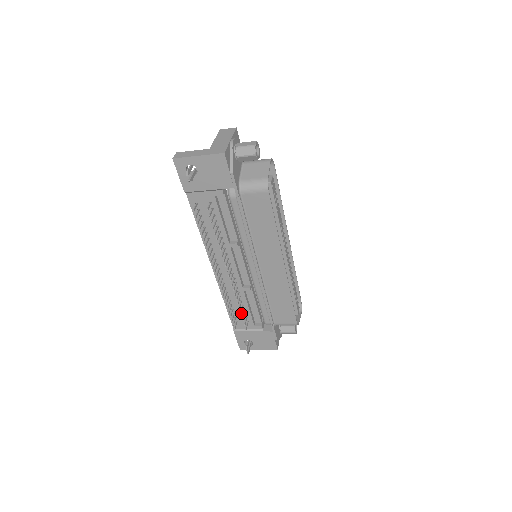
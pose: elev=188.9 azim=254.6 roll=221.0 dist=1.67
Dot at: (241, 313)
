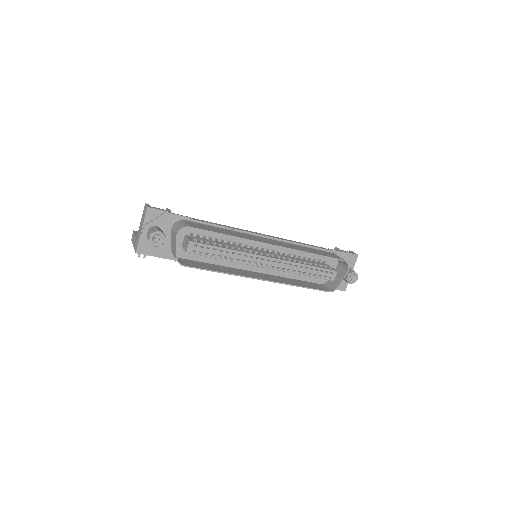
Dot at: occluded
